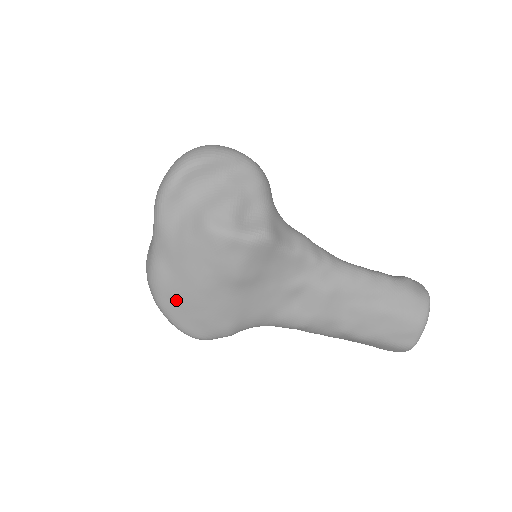
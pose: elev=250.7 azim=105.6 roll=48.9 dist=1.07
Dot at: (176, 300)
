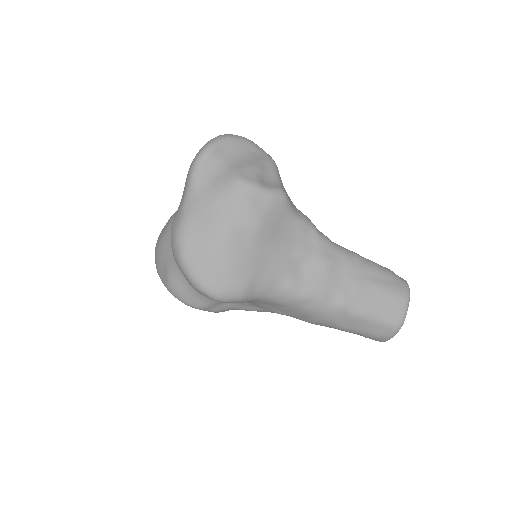
Dot at: (201, 250)
